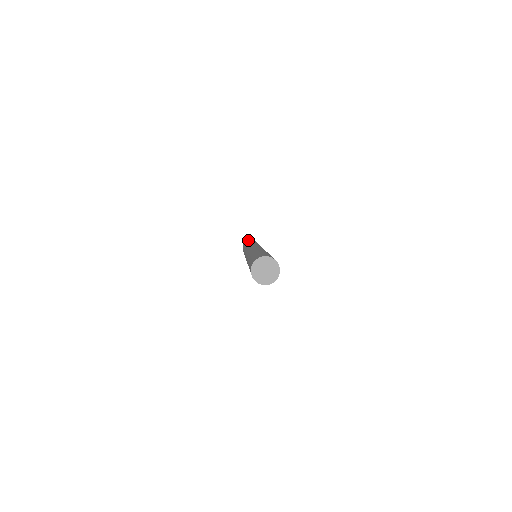
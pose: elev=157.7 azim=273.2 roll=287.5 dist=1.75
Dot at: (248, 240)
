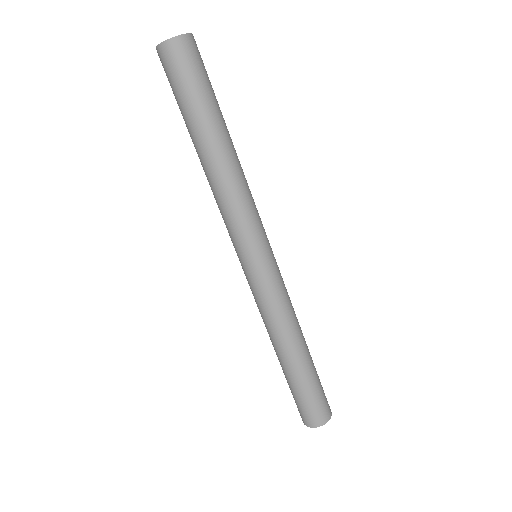
Dot at: occluded
